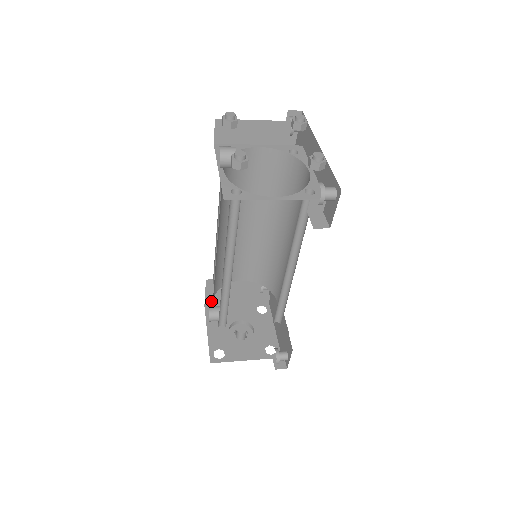
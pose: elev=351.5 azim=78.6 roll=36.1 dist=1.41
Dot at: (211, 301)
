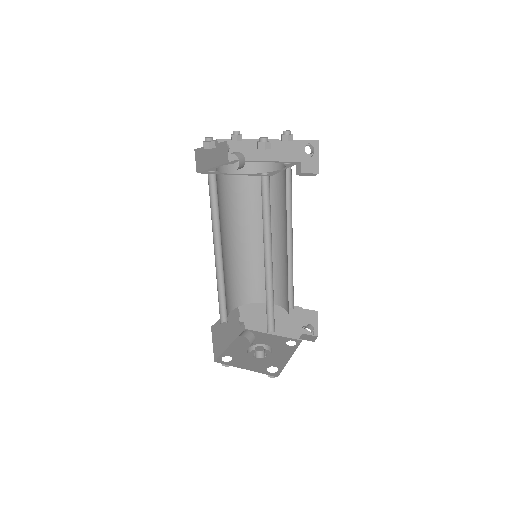
Dot at: (217, 353)
